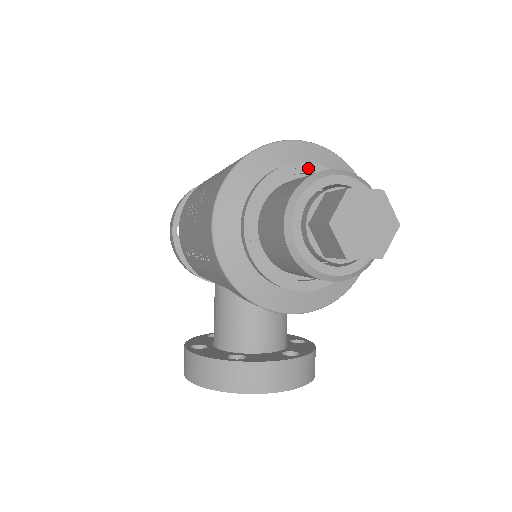
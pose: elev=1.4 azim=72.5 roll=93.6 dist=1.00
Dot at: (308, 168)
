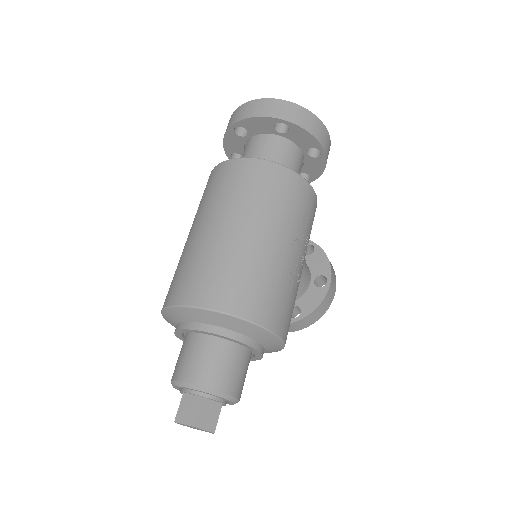
Dot at: (199, 332)
